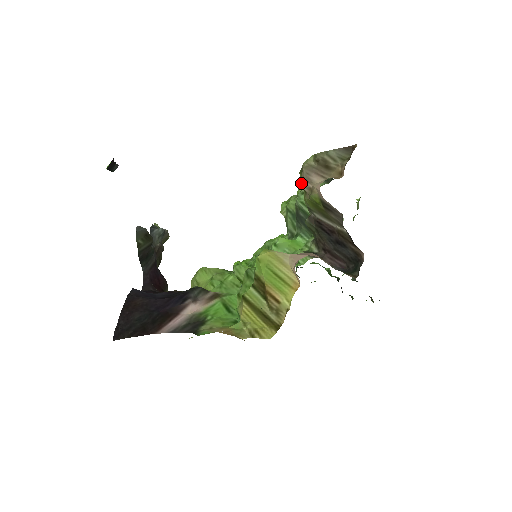
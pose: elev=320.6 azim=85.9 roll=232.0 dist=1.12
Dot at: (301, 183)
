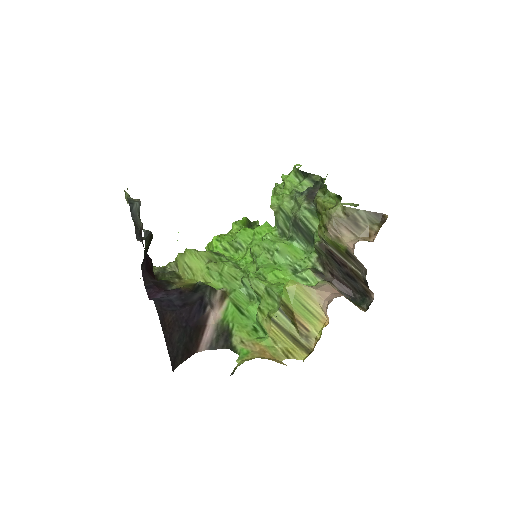
Dot at: (328, 228)
